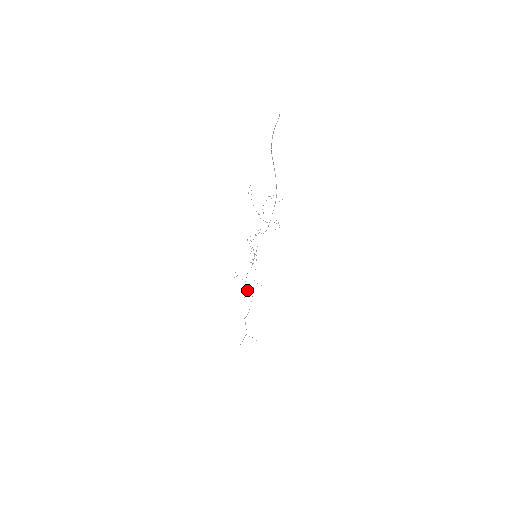
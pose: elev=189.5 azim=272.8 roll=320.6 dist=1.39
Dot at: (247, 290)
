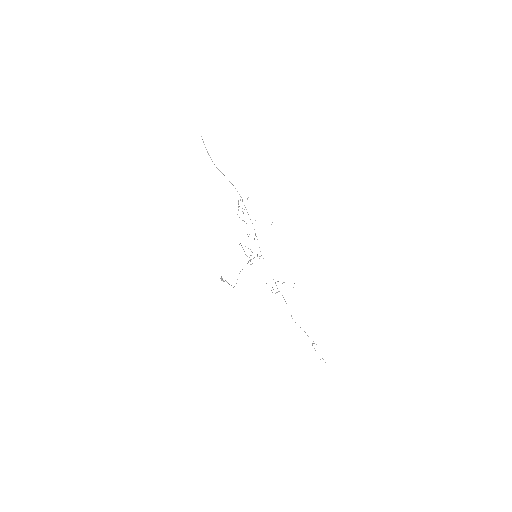
Dot at: (221, 276)
